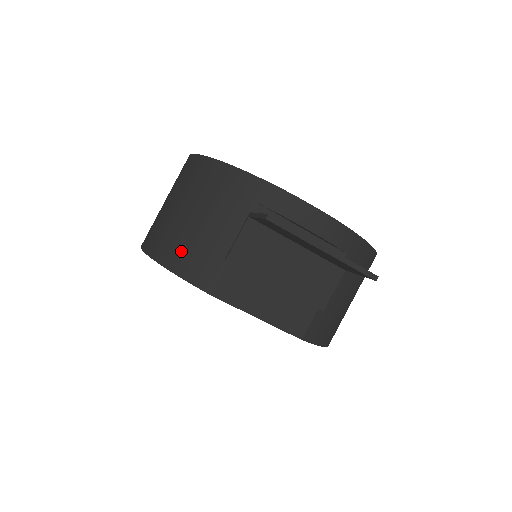
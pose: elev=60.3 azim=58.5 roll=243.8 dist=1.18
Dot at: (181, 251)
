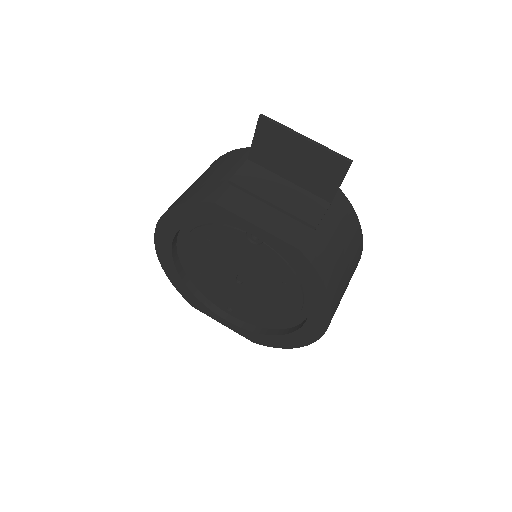
Dot at: (192, 192)
